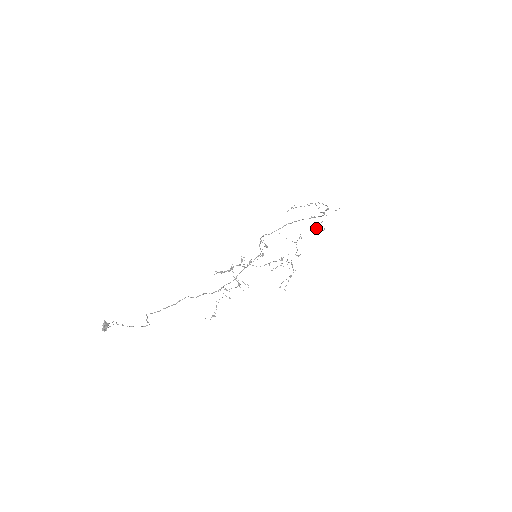
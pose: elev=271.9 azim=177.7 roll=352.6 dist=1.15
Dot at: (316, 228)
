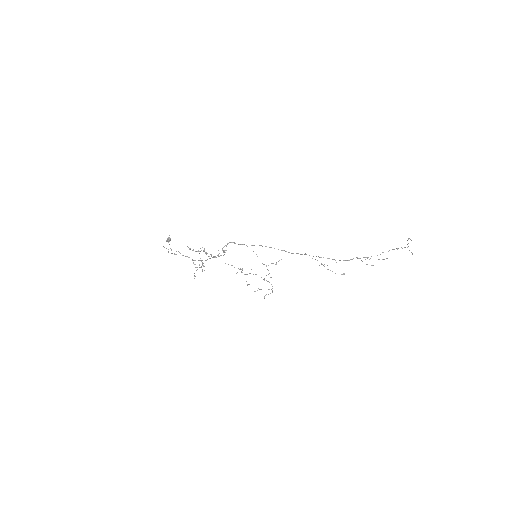
Dot at: occluded
